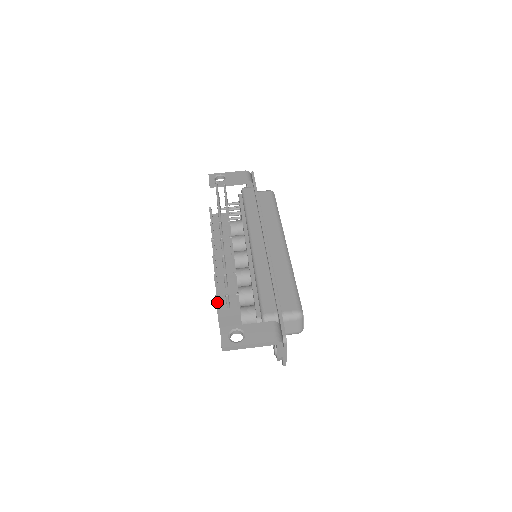
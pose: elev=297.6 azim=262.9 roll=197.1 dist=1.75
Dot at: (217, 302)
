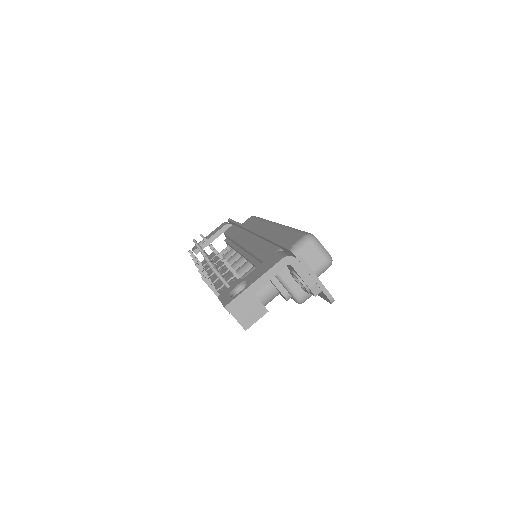
Dot at: (209, 285)
